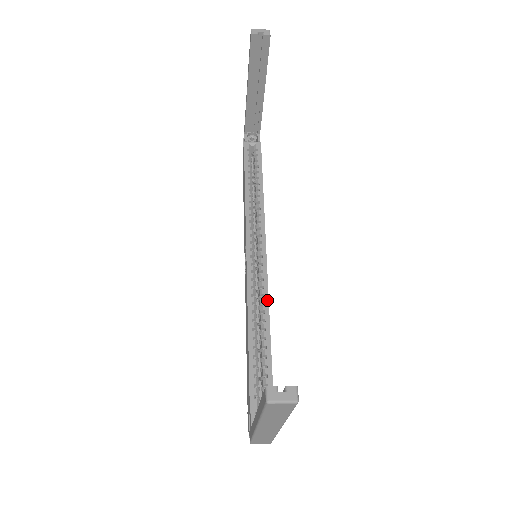
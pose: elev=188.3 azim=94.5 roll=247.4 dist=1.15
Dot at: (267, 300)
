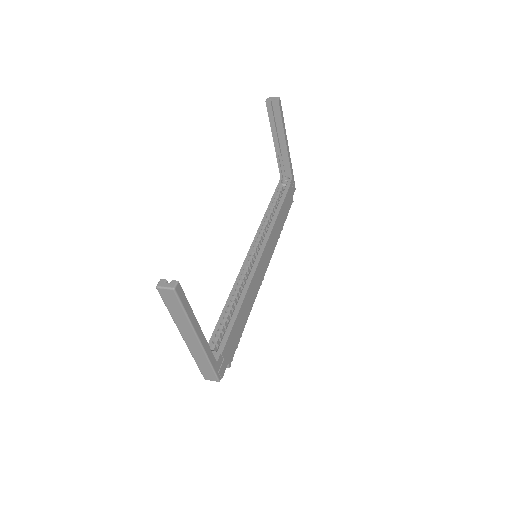
Dot at: (249, 283)
